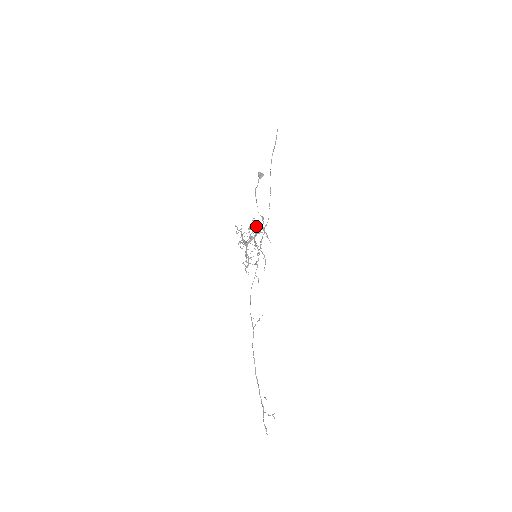
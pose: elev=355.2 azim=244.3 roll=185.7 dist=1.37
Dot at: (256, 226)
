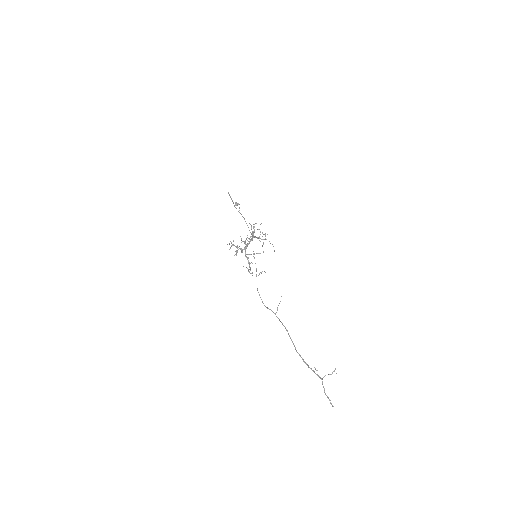
Dot at: (253, 227)
